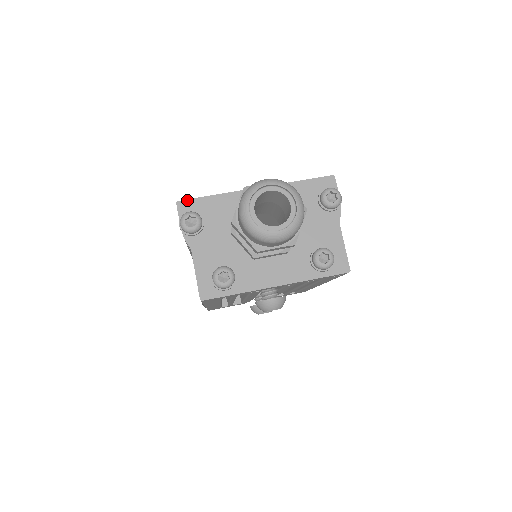
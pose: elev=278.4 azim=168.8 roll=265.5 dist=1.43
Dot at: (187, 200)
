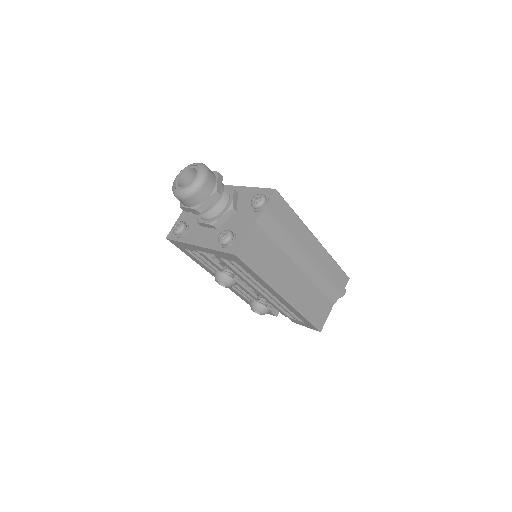
Dot at: occluded
